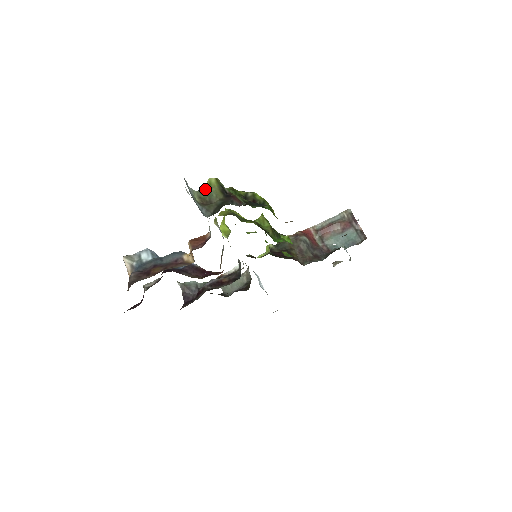
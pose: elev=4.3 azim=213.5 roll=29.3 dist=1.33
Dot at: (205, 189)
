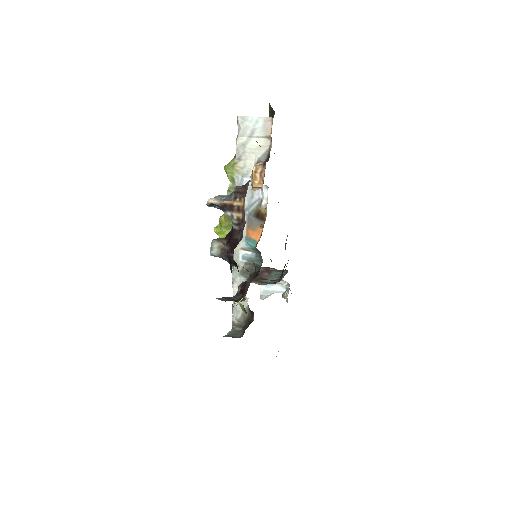
Dot at: occluded
